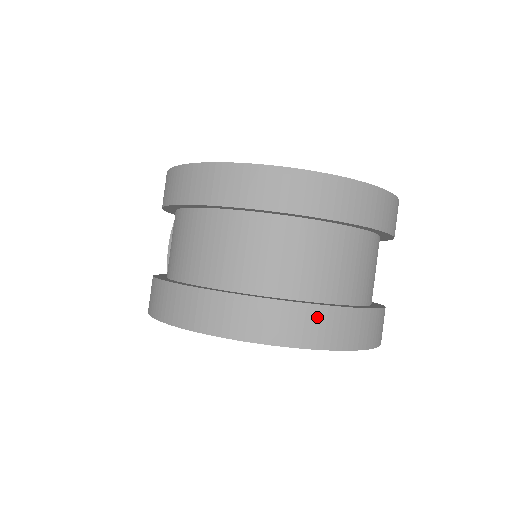
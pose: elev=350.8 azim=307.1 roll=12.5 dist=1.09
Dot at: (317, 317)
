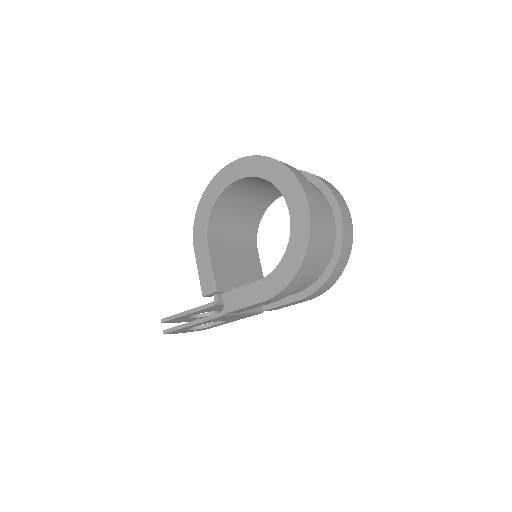
Dot at: (294, 169)
